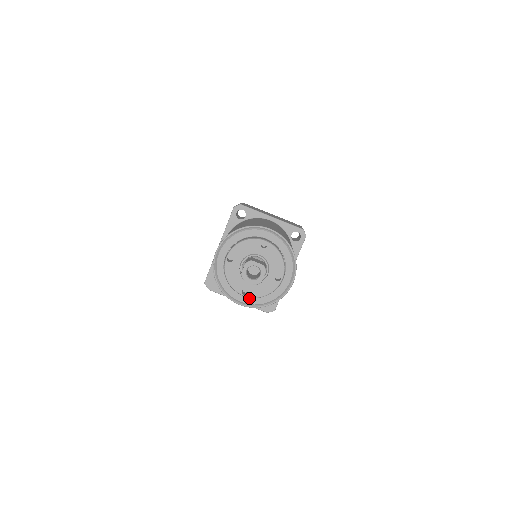
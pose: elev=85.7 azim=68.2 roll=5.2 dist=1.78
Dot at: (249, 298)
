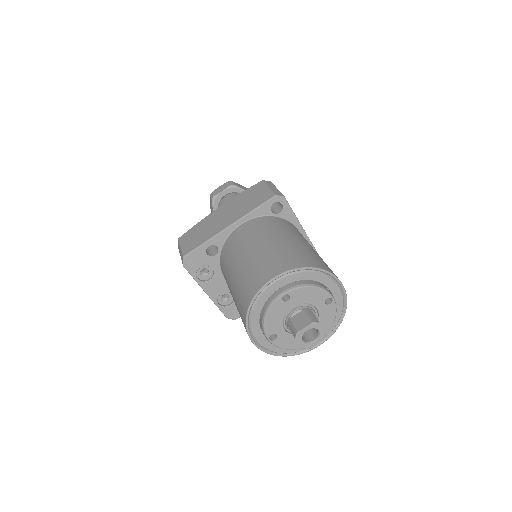
Dot at: (268, 341)
